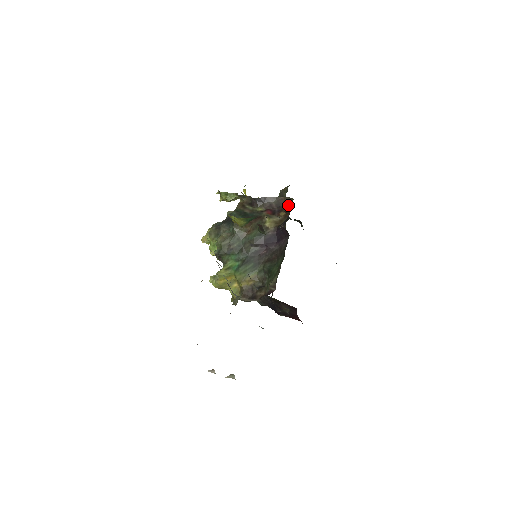
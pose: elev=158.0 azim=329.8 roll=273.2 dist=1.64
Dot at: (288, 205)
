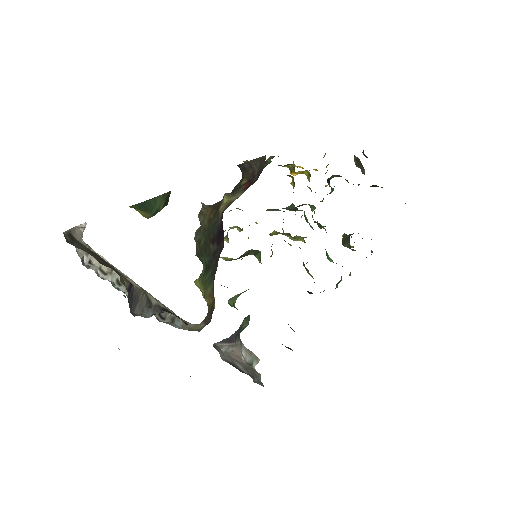
Dot at: occluded
